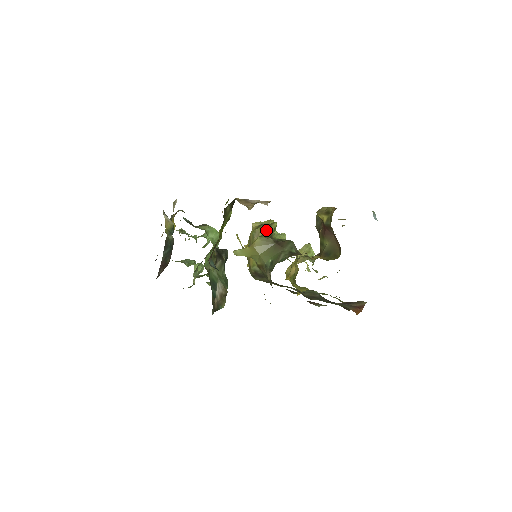
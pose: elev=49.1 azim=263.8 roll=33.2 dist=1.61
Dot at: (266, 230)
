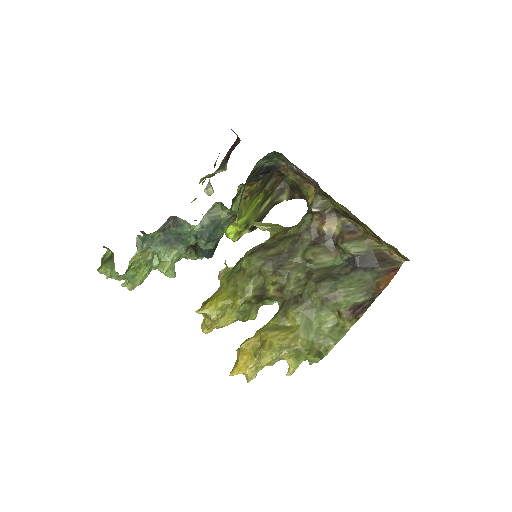
Dot at: occluded
